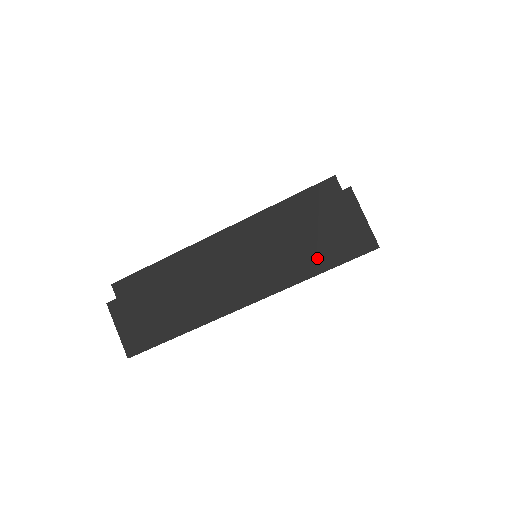
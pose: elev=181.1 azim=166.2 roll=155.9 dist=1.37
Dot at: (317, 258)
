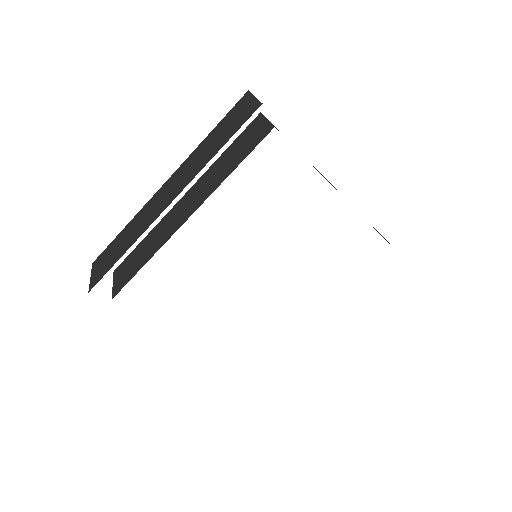
Dot at: (221, 141)
